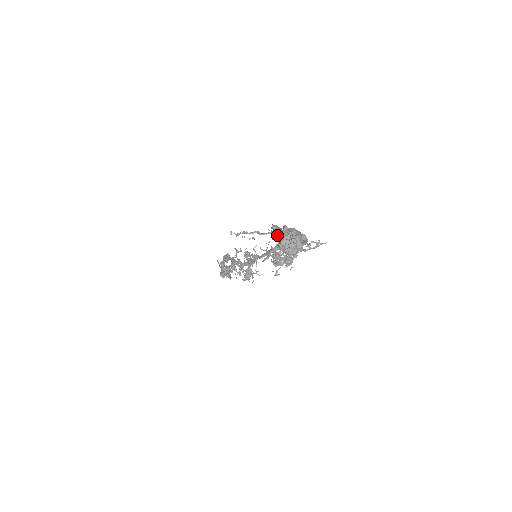
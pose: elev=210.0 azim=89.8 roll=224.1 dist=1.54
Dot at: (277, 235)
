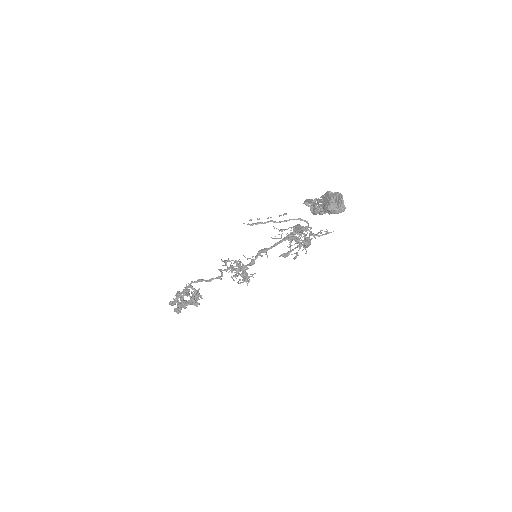
Dot at: (322, 199)
